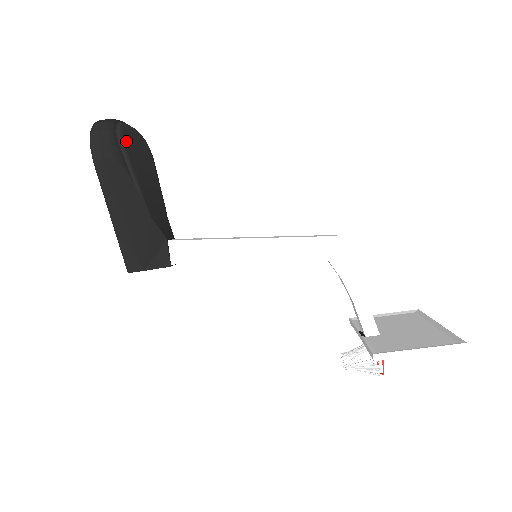
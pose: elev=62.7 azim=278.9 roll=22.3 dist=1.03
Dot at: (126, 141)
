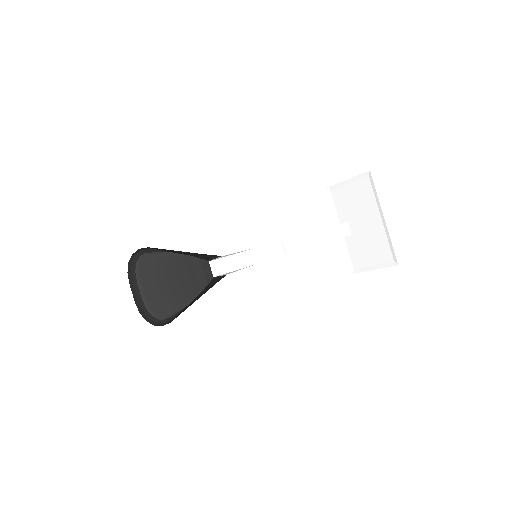
Dot at: (160, 308)
